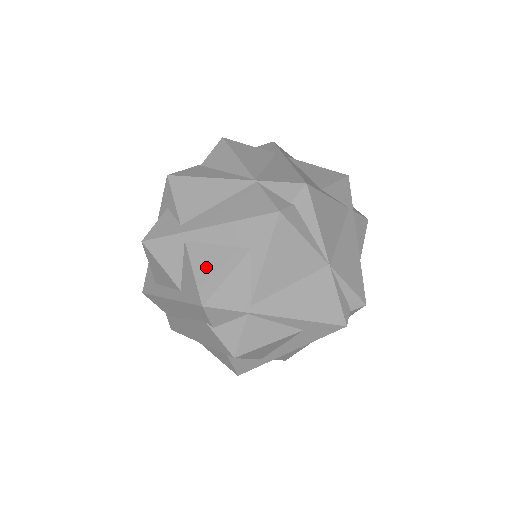
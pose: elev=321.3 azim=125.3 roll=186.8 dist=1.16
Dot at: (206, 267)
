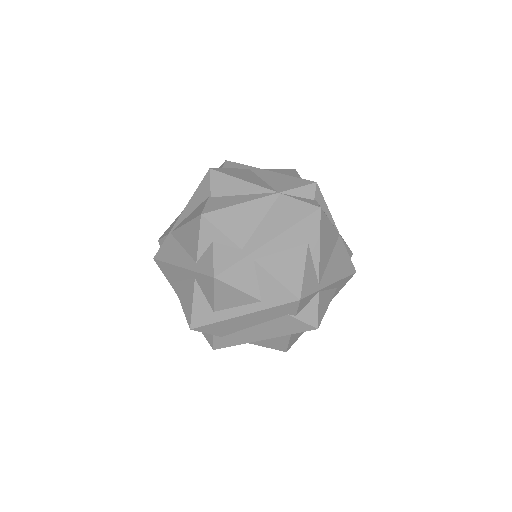
Dot at: (284, 271)
